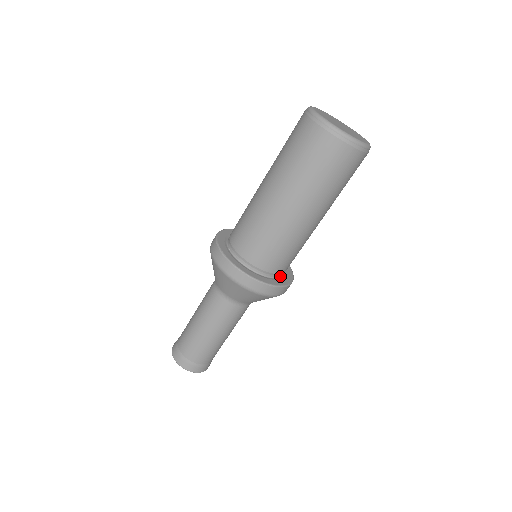
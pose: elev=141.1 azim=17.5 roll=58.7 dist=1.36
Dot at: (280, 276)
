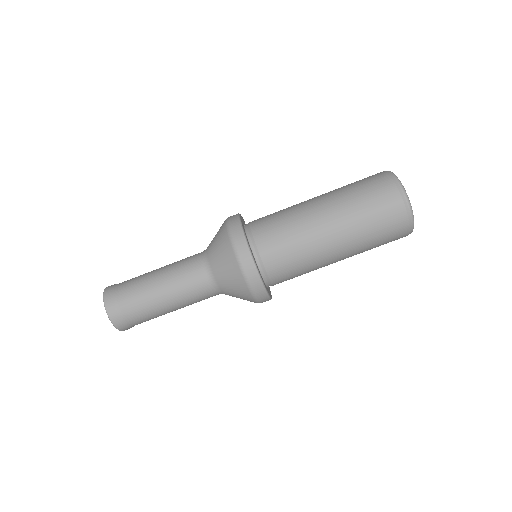
Dot at: (263, 279)
